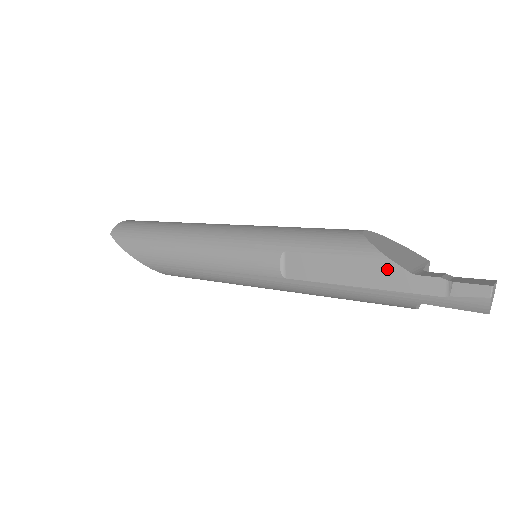
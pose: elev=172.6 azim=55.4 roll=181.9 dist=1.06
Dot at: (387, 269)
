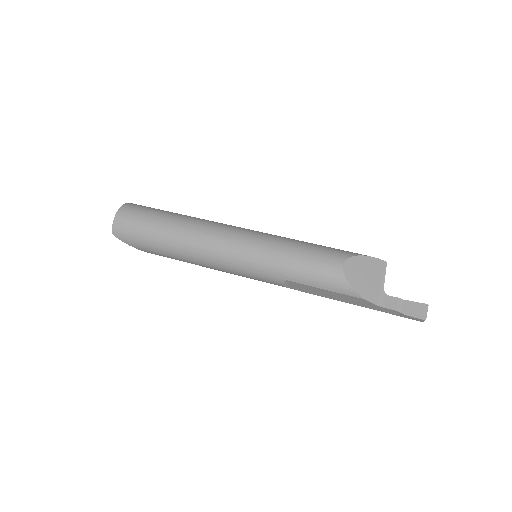
Dot at: (362, 301)
